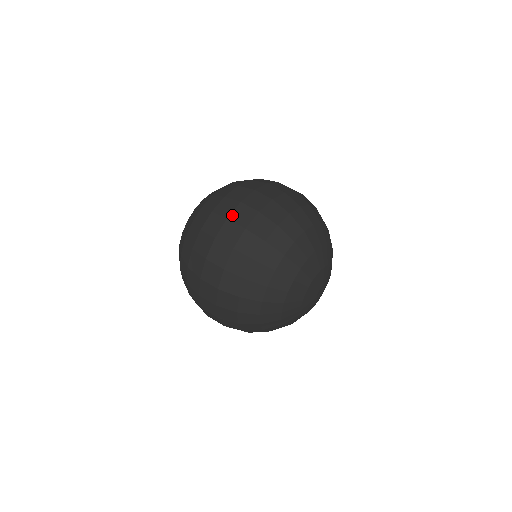
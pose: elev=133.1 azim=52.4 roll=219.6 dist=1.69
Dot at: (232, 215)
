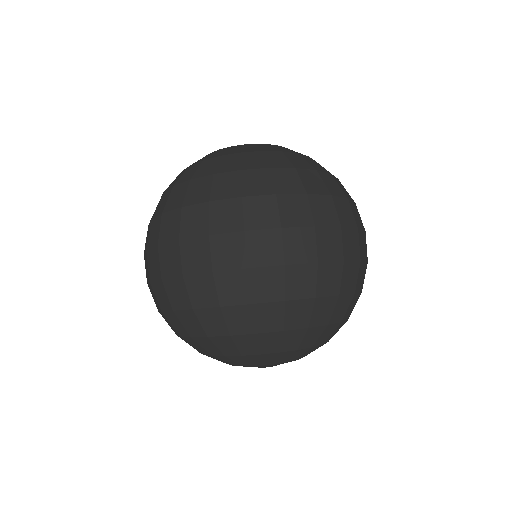
Dot at: (218, 237)
